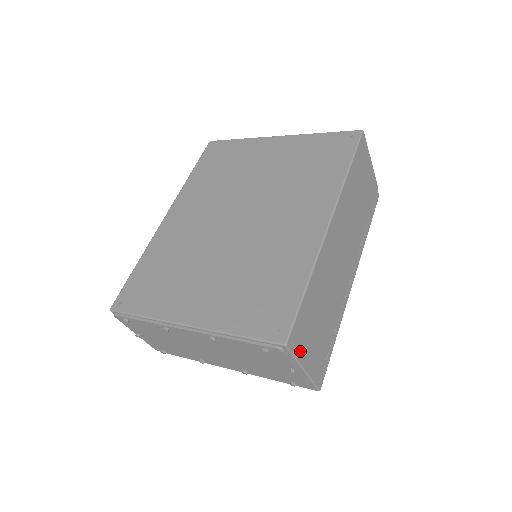
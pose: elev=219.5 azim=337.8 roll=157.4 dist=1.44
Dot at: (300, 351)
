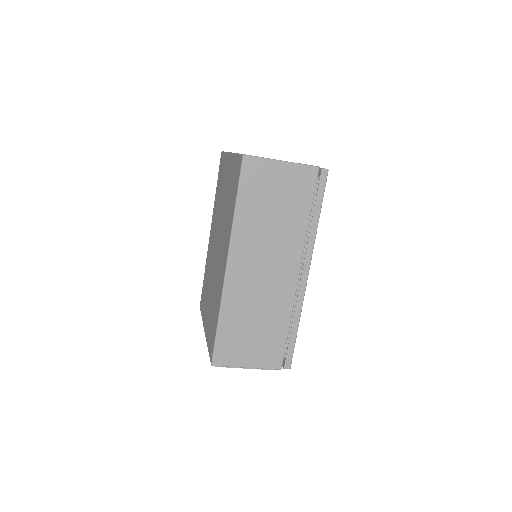
Dot at: (235, 361)
